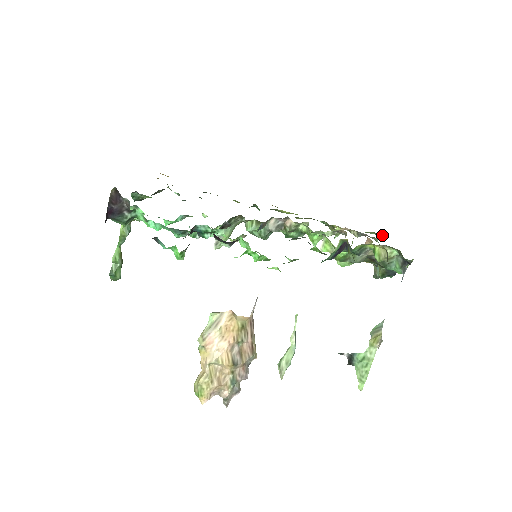
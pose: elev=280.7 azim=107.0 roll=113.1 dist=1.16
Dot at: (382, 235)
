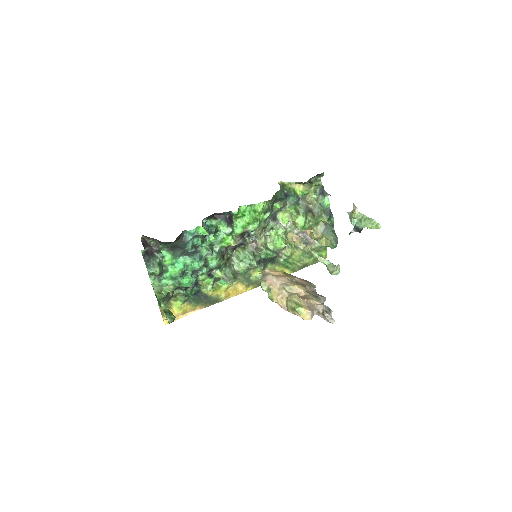
Dot at: (321, 252)
